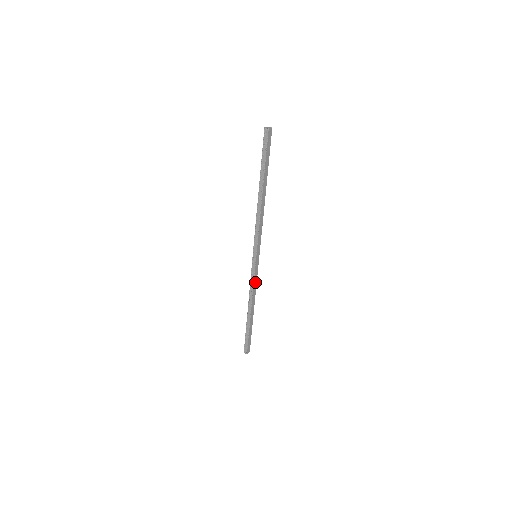
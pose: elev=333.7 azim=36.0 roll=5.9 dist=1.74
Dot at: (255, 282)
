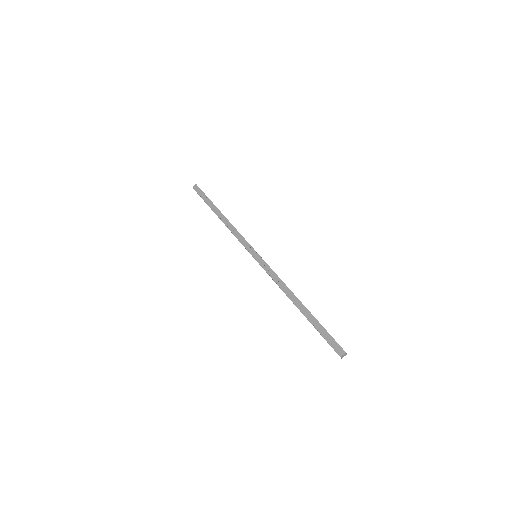
Dot at: occluded
